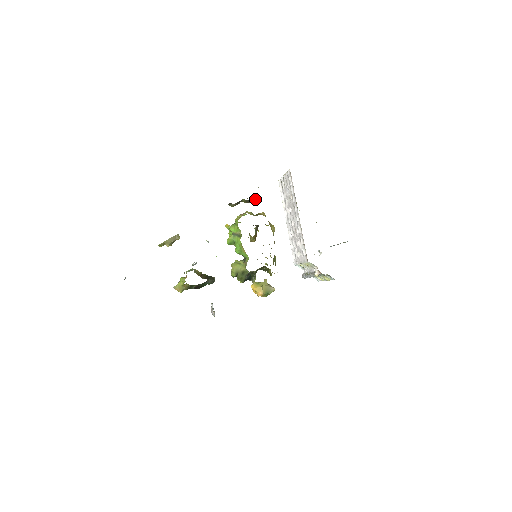
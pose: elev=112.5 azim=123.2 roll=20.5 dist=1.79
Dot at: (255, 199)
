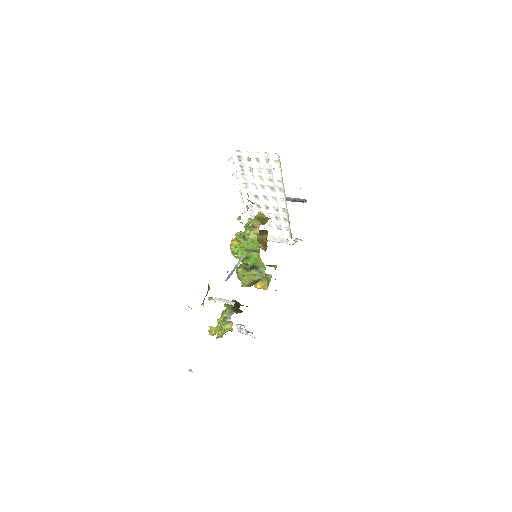
Dot at: occluded
